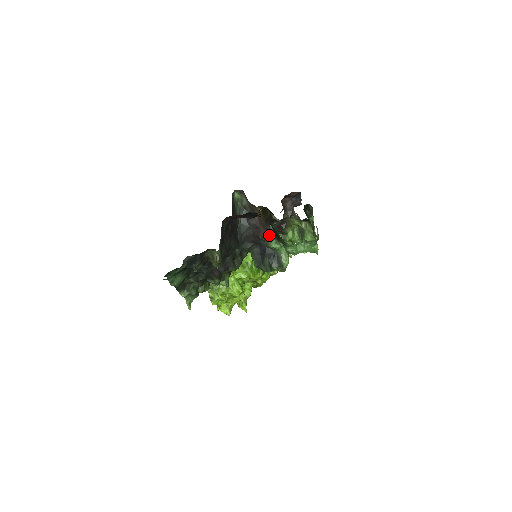
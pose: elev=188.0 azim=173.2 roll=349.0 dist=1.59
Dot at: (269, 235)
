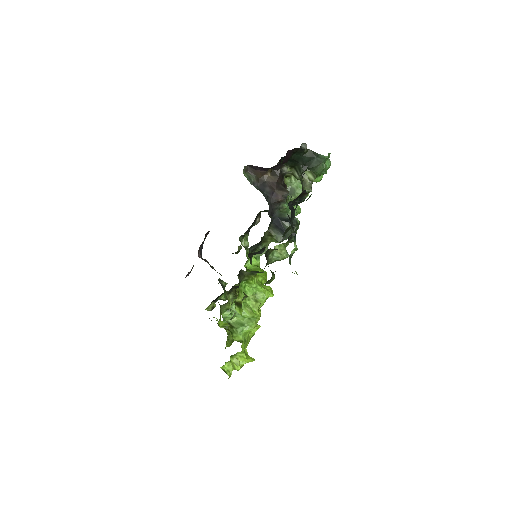
Dot at: (286, 191)
